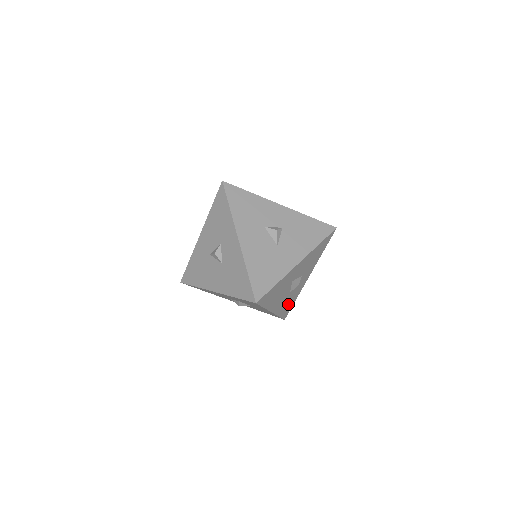
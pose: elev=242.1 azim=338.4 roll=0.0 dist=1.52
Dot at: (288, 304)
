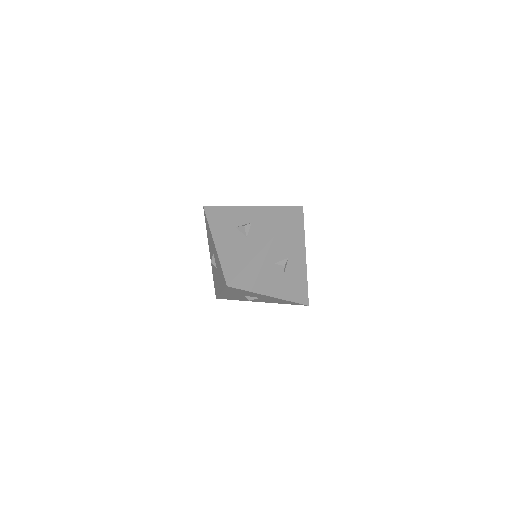
Dot at: (296, 288)
